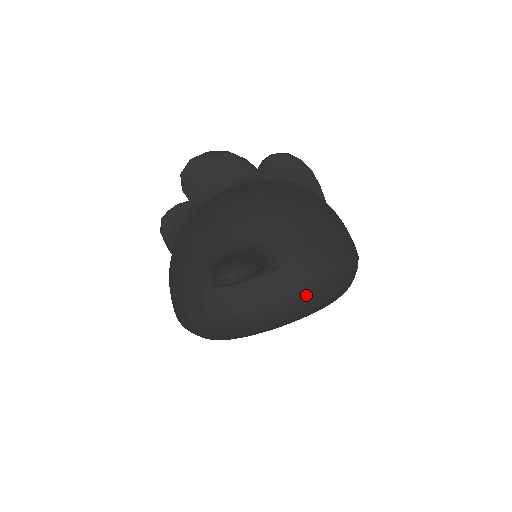
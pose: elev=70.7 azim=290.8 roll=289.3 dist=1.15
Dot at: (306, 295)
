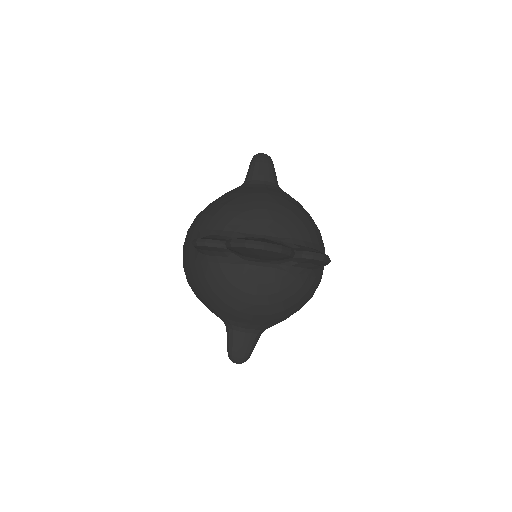
Dot at: occluded
